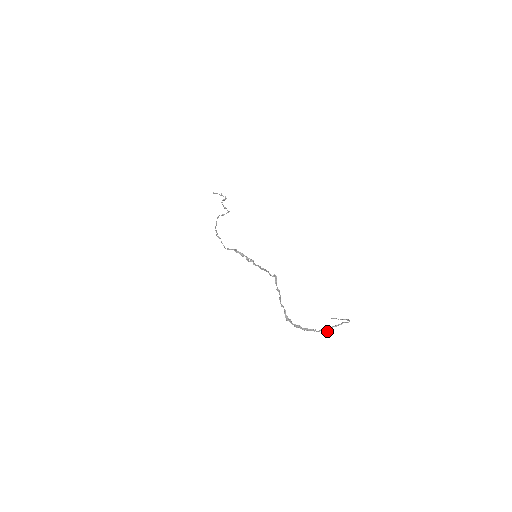
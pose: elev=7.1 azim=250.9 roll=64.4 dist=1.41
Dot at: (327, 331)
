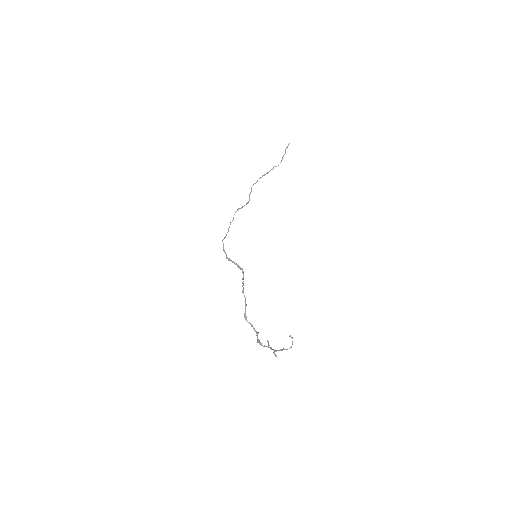
Dot at: (274, 353)
